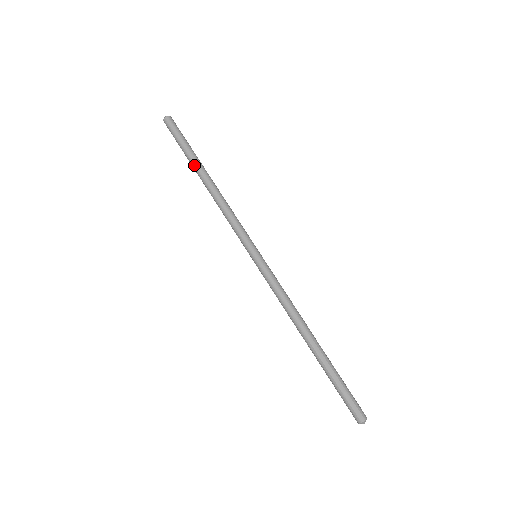
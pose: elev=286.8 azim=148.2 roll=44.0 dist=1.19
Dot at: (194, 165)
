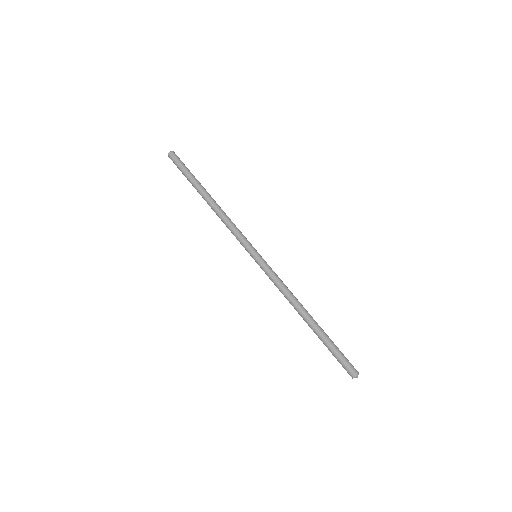
Dot at: (197, 190)
